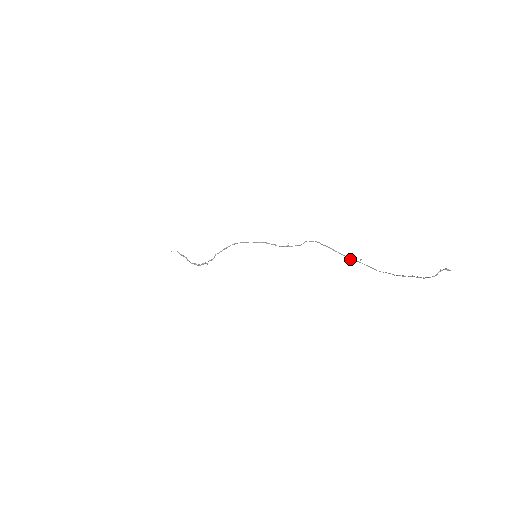
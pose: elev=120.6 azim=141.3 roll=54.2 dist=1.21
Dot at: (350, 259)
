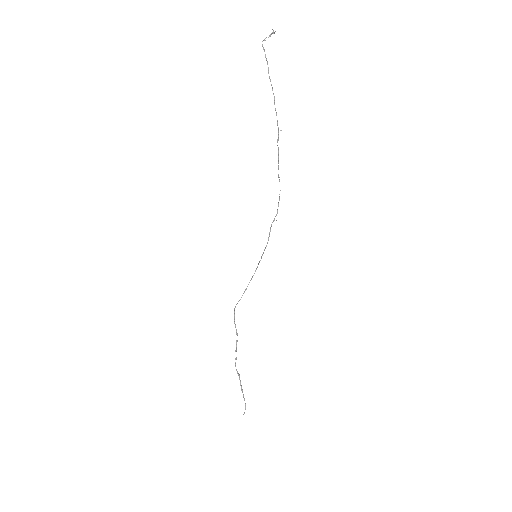
Dot at: (277, 140)
